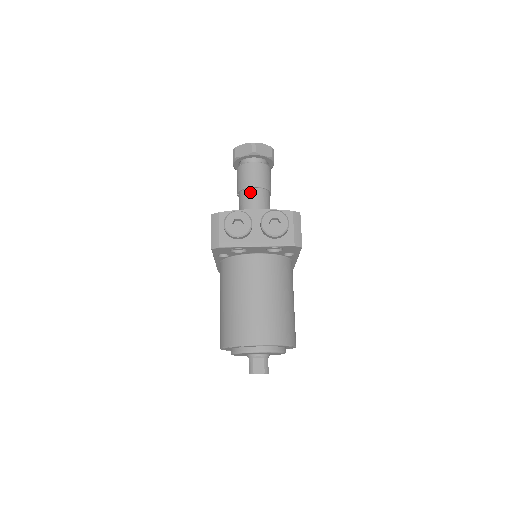
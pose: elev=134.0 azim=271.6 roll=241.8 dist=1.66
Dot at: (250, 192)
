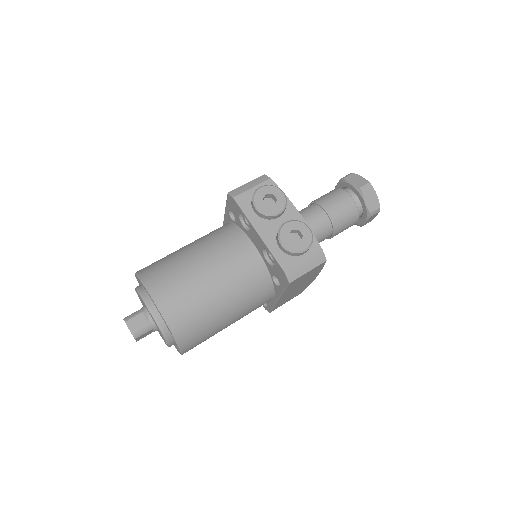
Dot at: (318, 211)
